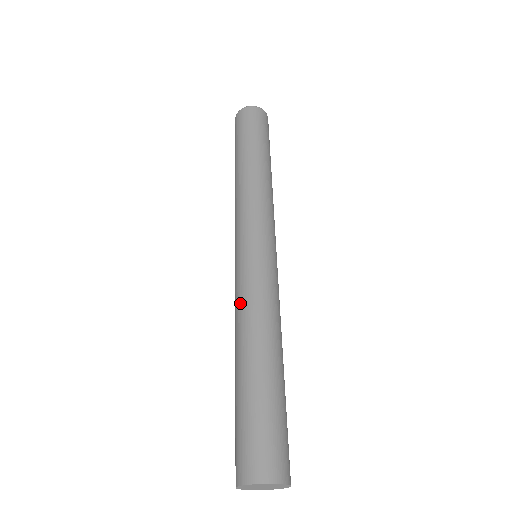
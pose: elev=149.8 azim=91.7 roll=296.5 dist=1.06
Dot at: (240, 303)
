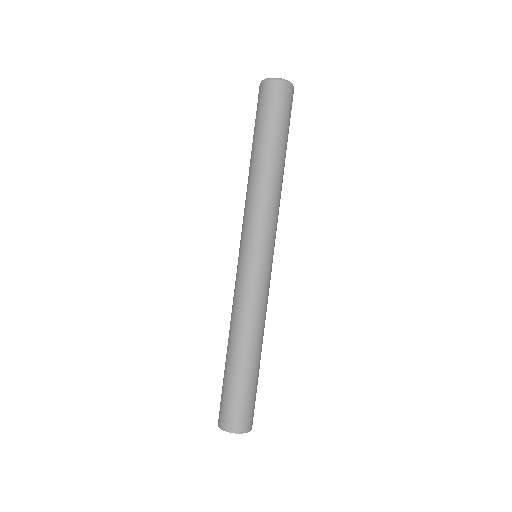
Dot at: (234, 304)
